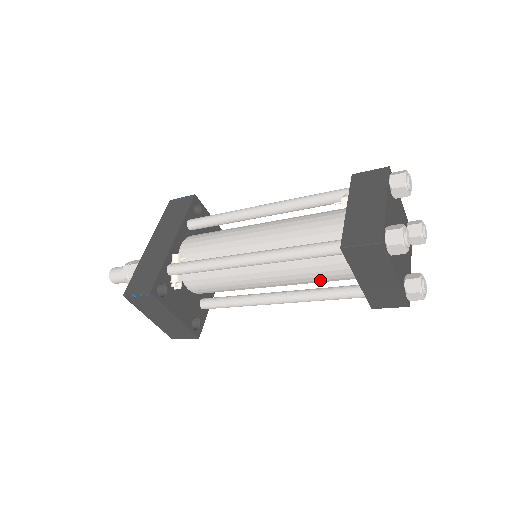
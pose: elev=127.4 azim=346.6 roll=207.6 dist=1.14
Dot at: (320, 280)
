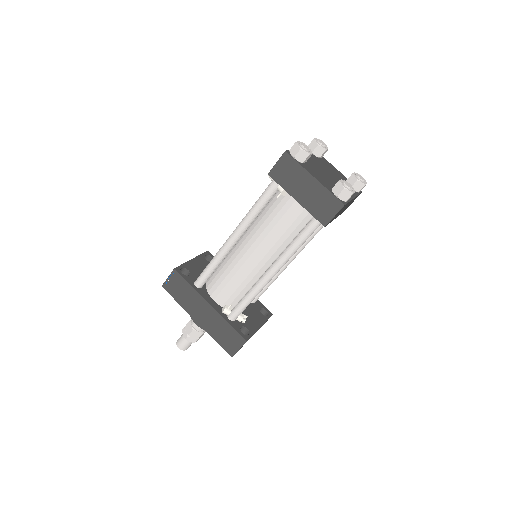
Dot at: occluded
